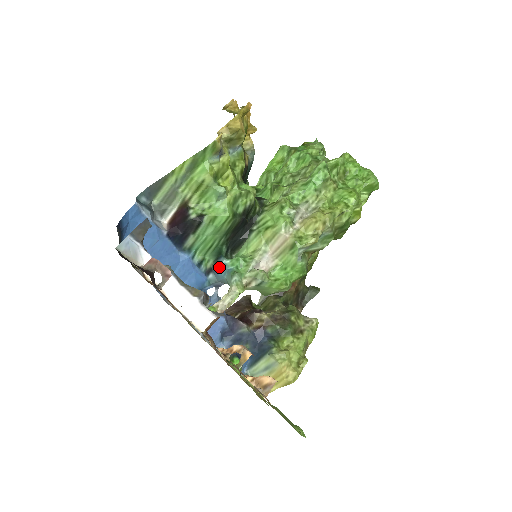
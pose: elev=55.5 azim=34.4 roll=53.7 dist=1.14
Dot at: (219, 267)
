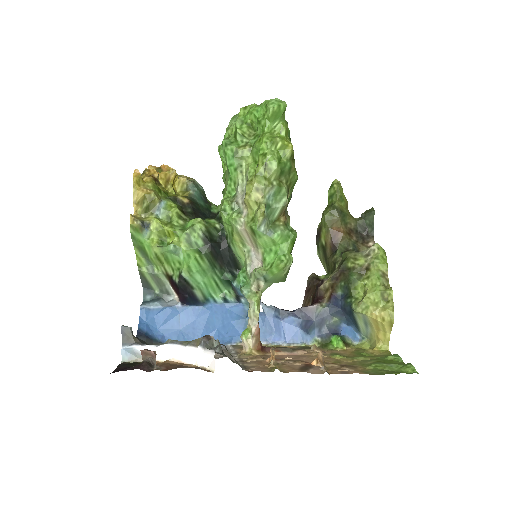
Dot at: (237, 291)
